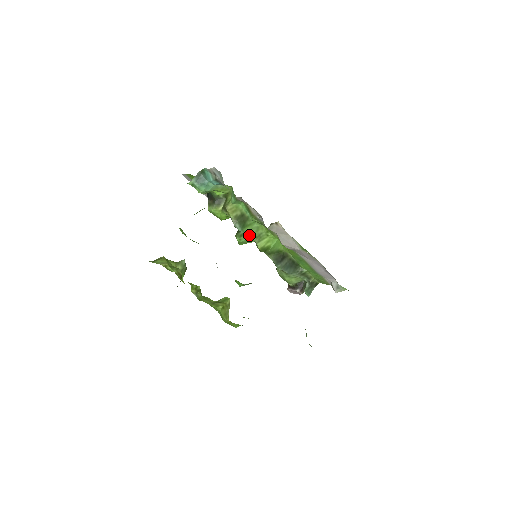
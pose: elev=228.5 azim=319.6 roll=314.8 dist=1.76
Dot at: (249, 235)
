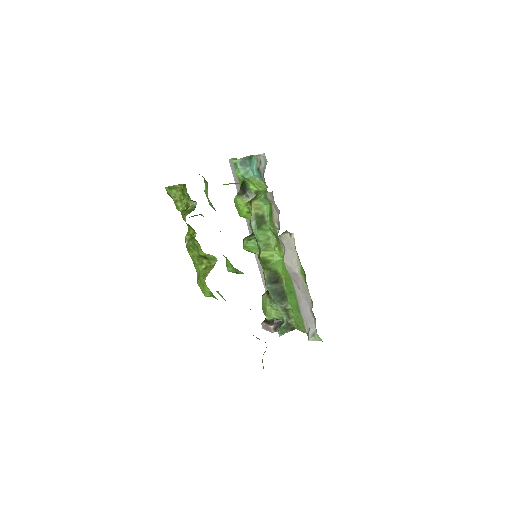
Dot at: (259, 238)
